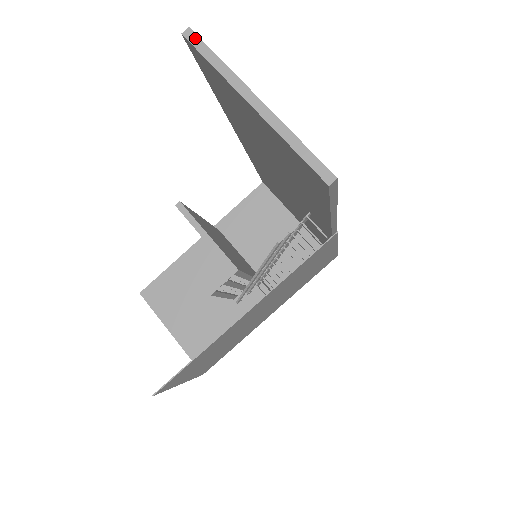
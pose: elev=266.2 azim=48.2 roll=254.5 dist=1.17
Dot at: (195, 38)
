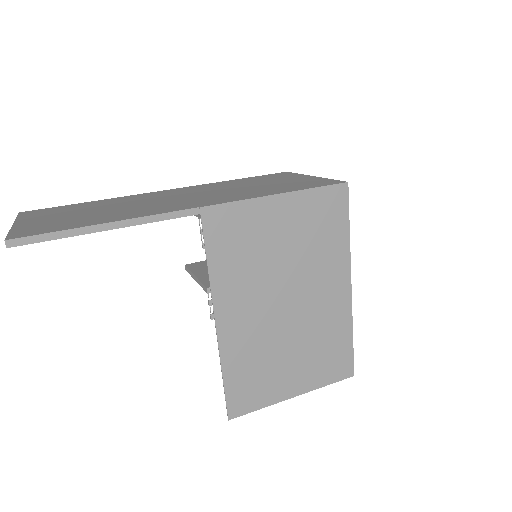
Dot at: occluded
